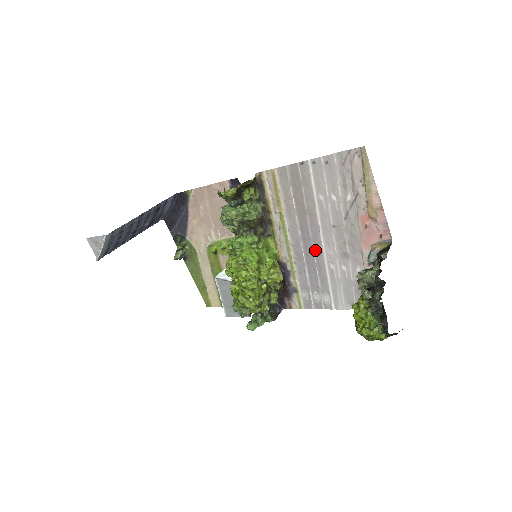
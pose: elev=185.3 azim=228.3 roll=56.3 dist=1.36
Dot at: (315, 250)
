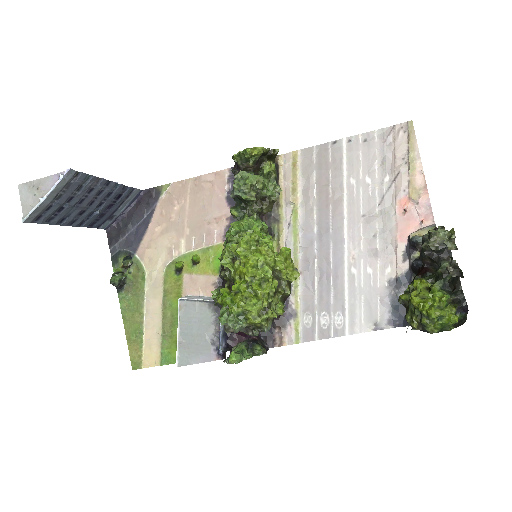
Dot at: (333, 250)
